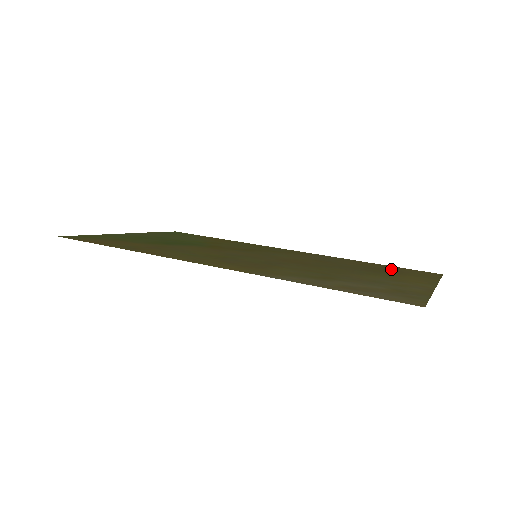
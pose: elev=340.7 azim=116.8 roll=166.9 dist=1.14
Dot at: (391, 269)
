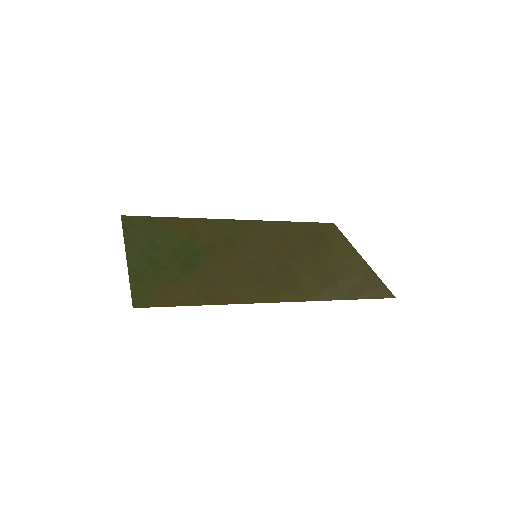
Dot at: (315, 231)
